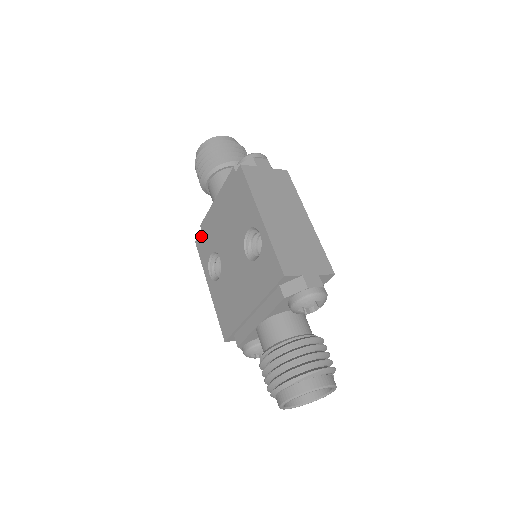
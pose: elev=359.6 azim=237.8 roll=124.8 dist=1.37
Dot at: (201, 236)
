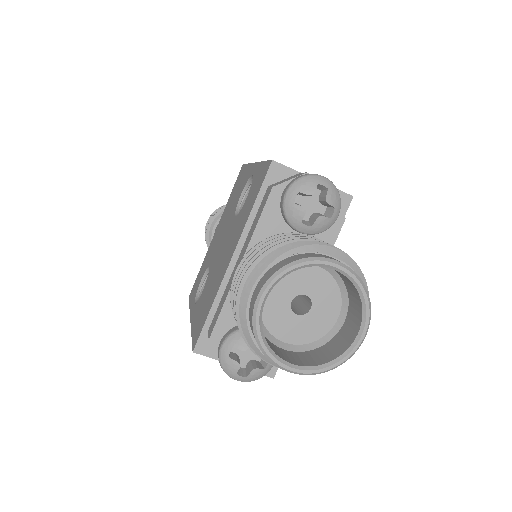
Dot at: (196, 280)
